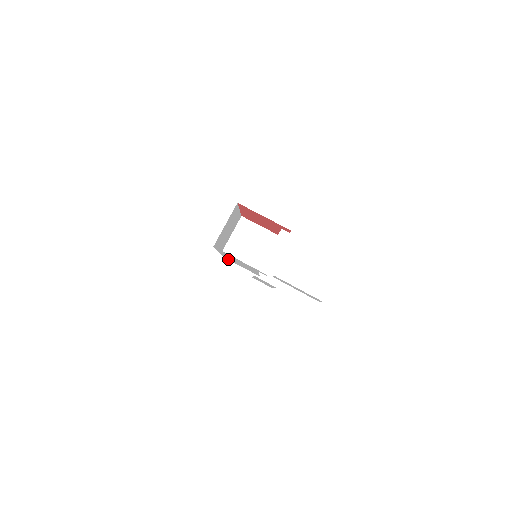
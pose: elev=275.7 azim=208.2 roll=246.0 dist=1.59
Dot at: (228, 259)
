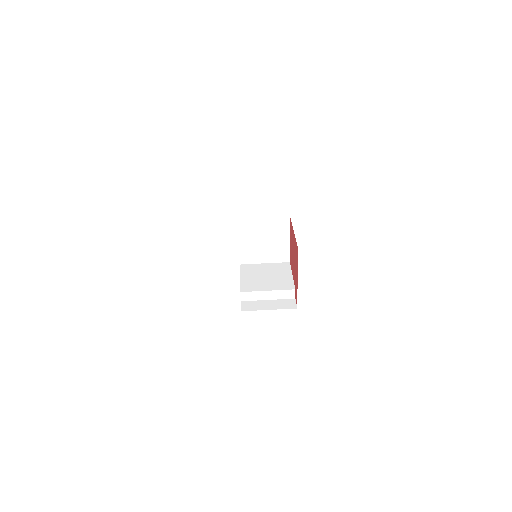
Dot at: occluded
